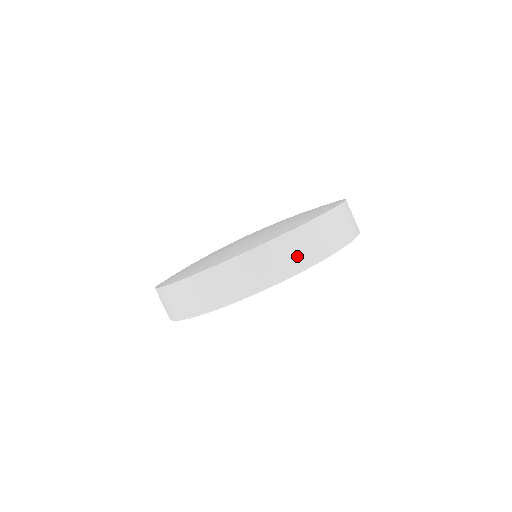
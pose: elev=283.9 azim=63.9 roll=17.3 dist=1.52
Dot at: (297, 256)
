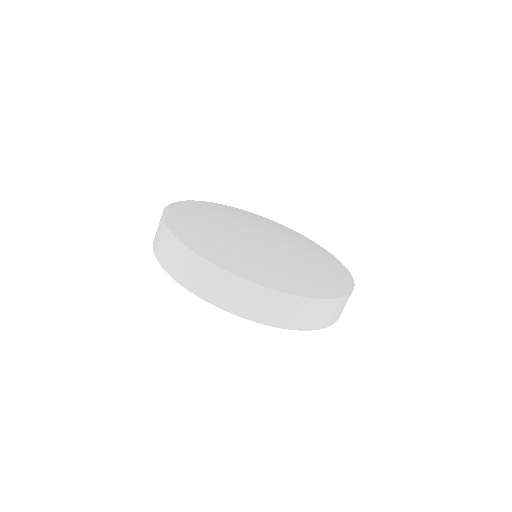
Dot at: (221, 293)
